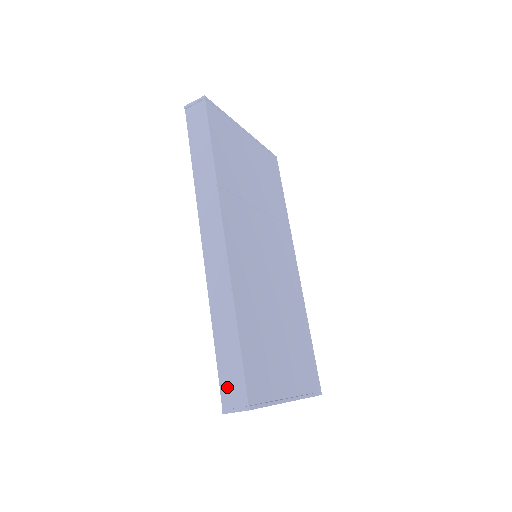
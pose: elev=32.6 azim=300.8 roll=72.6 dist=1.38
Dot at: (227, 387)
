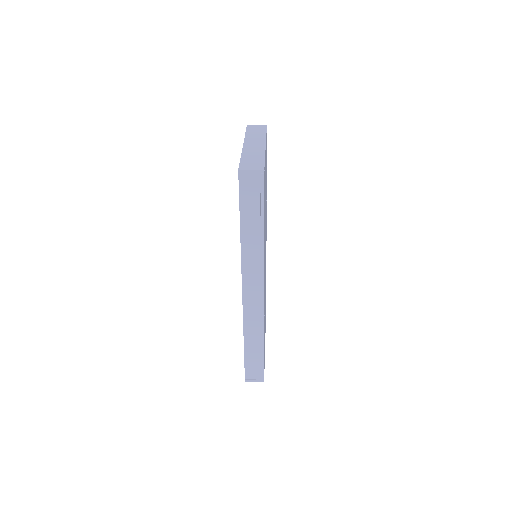
Dot at: (250, 370)
